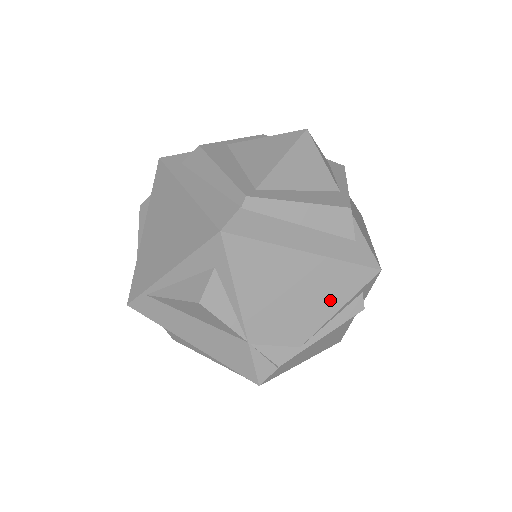
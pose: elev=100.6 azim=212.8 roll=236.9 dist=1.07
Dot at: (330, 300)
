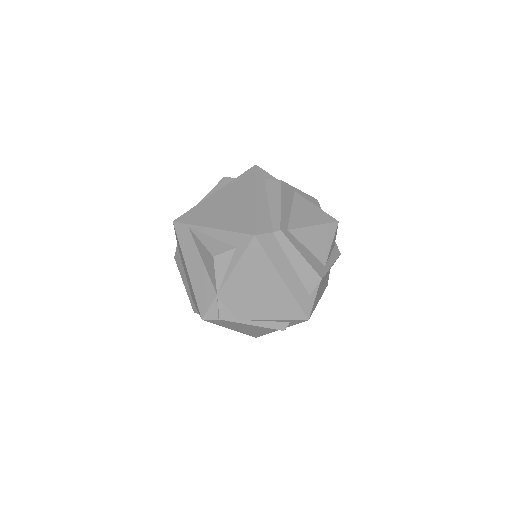
Dot at: (272, 311)
